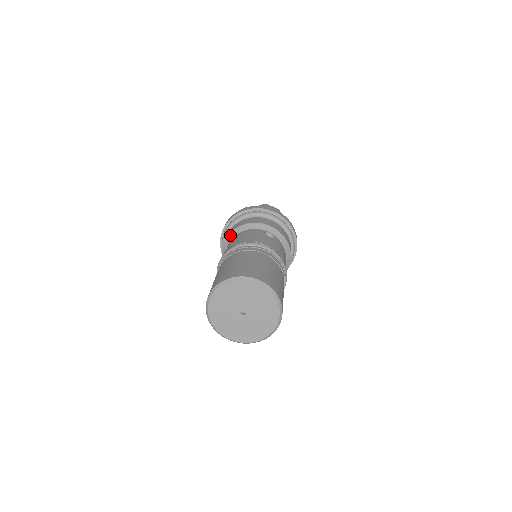
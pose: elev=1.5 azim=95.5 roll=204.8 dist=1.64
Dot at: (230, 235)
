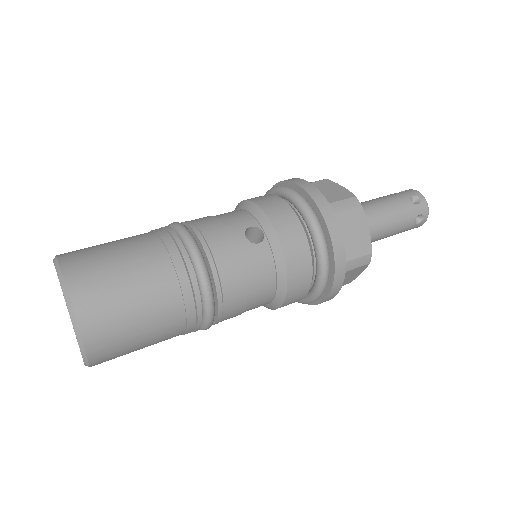
Dot at: (236, 207)
